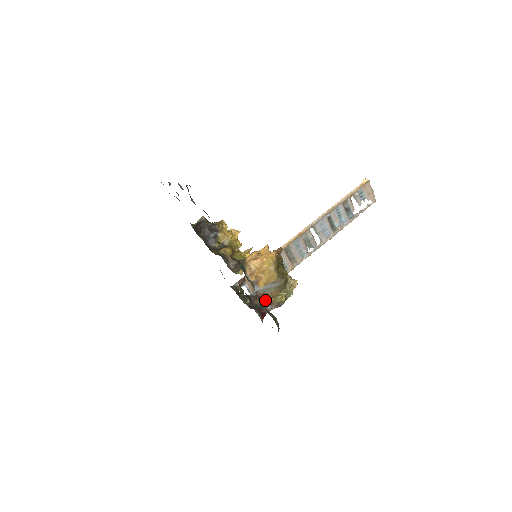
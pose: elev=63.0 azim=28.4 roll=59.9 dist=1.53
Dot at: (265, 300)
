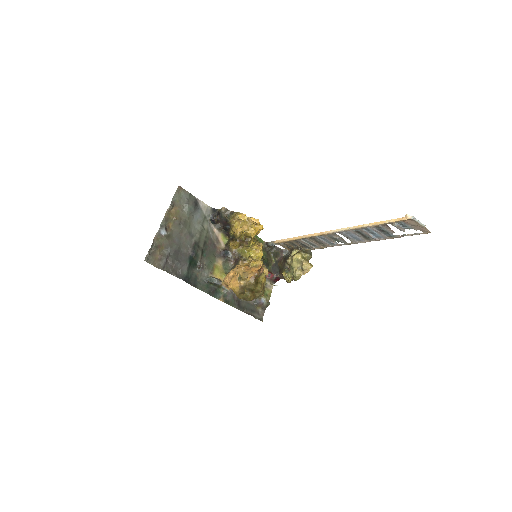
Dot at: occluded
